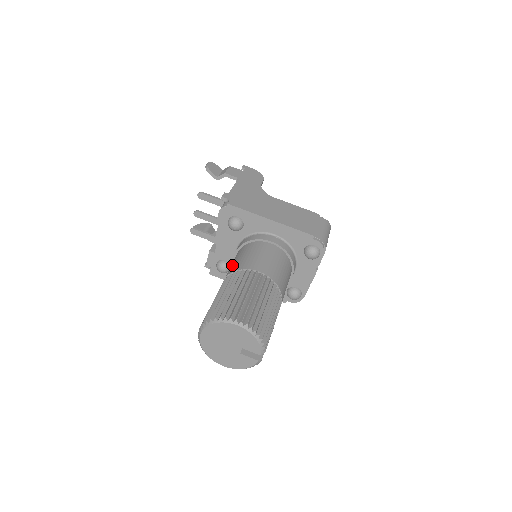
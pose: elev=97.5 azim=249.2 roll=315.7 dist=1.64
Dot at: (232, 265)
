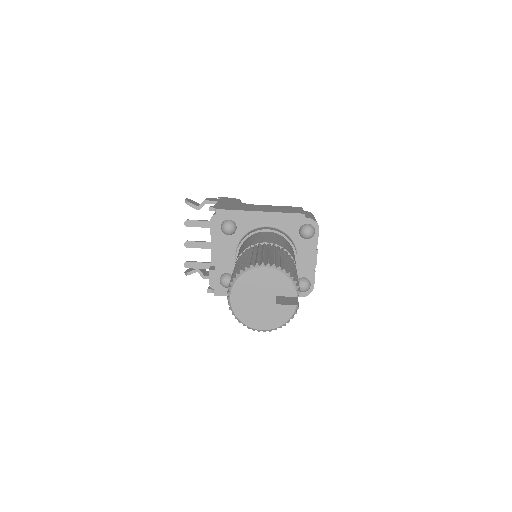
Dot at: occluded
